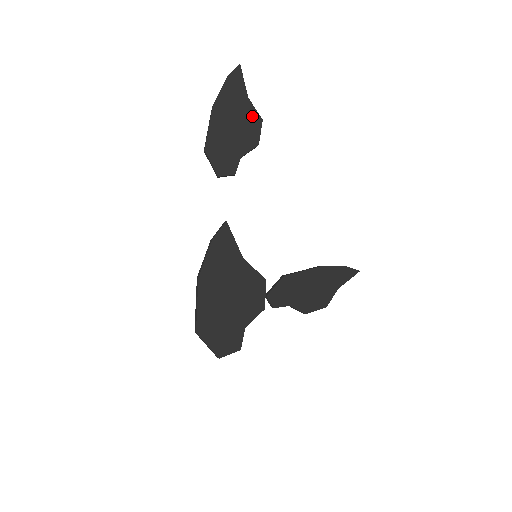
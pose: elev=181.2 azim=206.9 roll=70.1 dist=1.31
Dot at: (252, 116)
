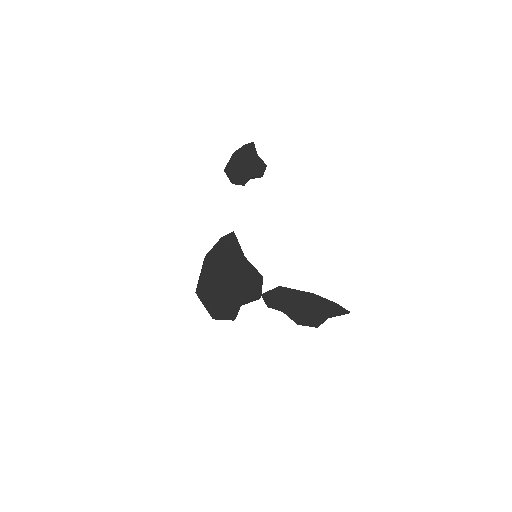
Dot at: (260, 162)
